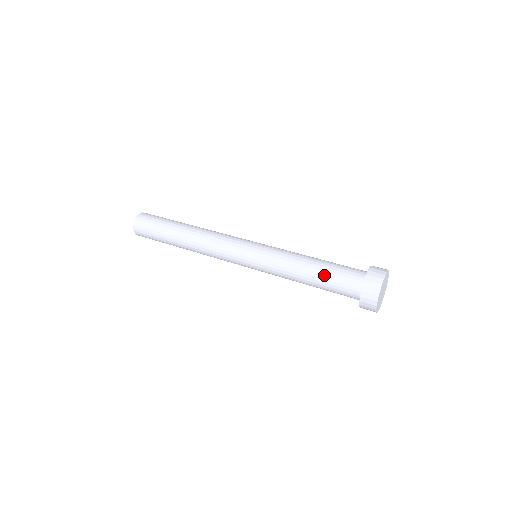
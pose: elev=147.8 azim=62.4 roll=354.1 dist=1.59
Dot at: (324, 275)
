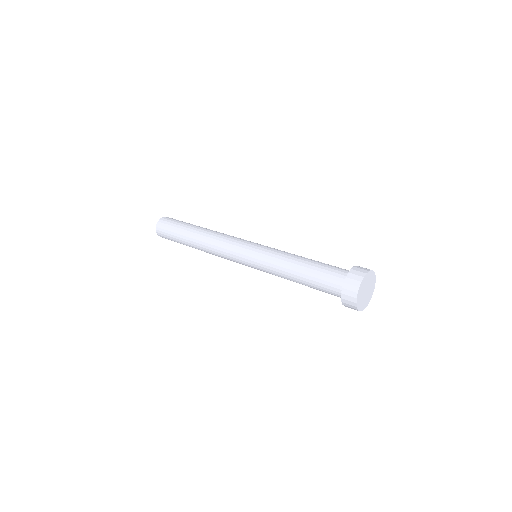
Dot at: (314, 266)
